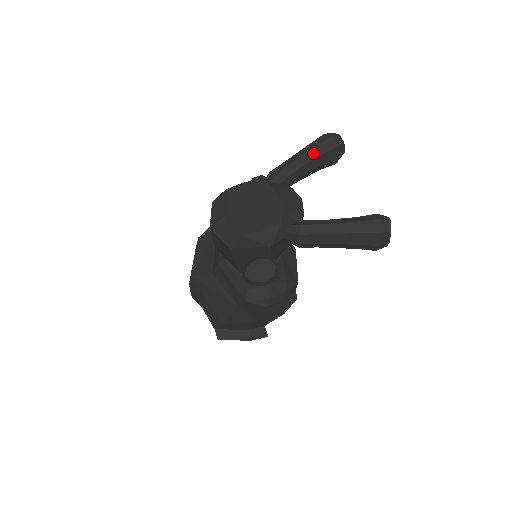
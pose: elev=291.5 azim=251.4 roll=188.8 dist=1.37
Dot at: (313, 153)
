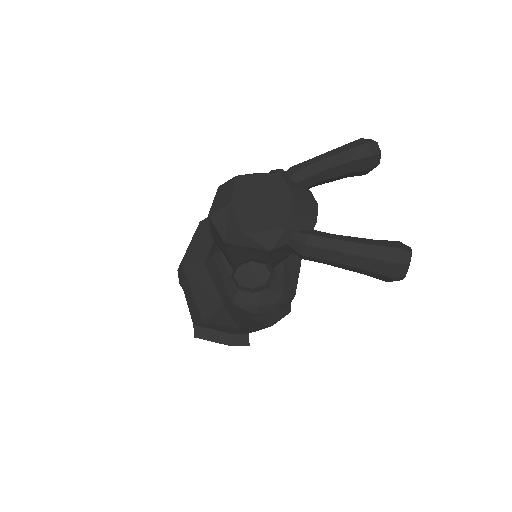
Dot at: (343, 157)
